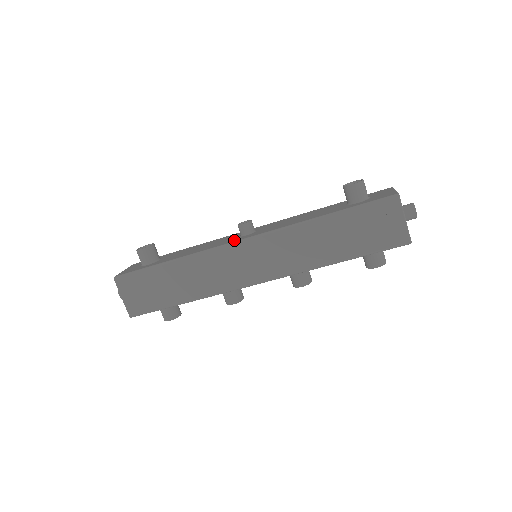
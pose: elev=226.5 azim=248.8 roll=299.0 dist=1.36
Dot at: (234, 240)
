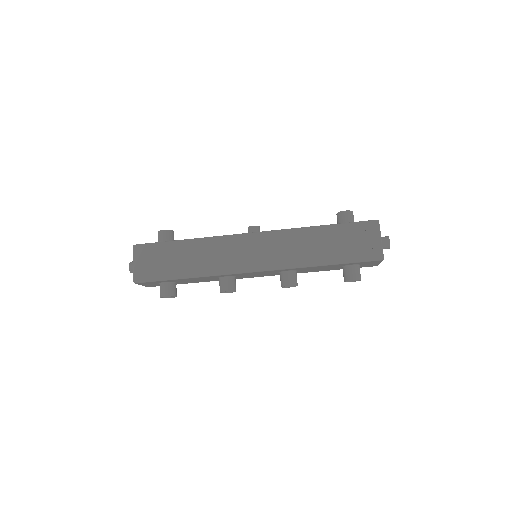
Dot at: occluded
